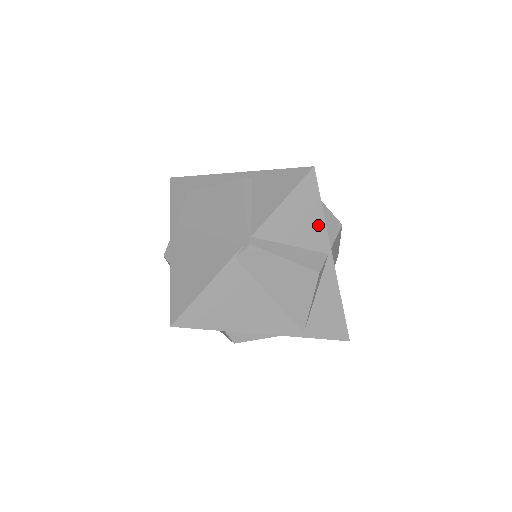
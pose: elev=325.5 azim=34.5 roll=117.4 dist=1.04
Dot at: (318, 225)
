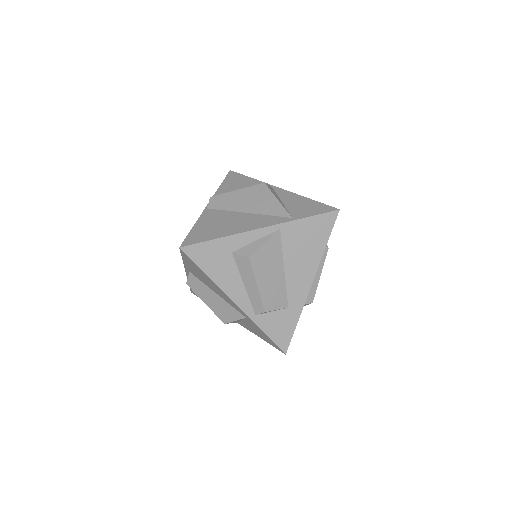
Dot at: (253, 182)
